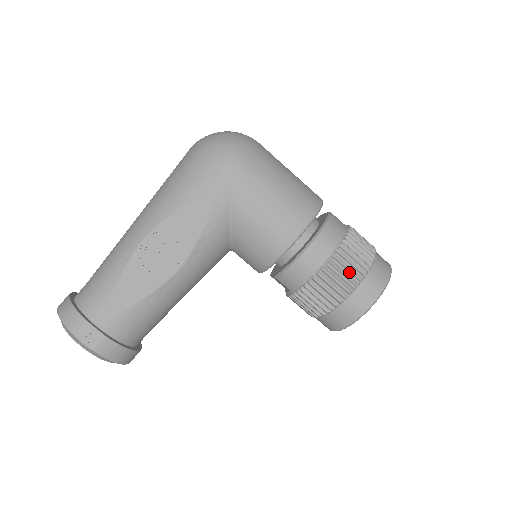
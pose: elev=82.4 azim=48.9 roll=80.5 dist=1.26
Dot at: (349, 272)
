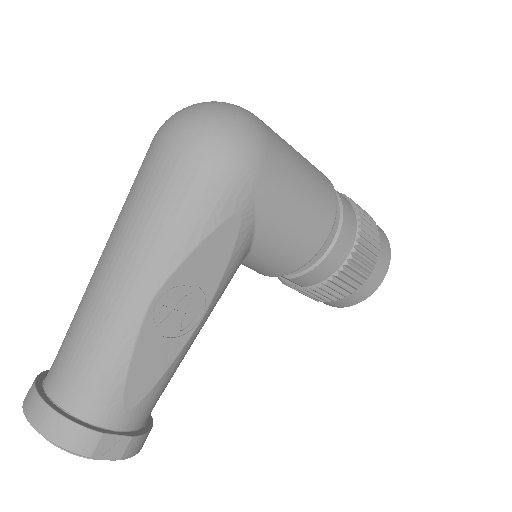
Dot at: (368, 259)
